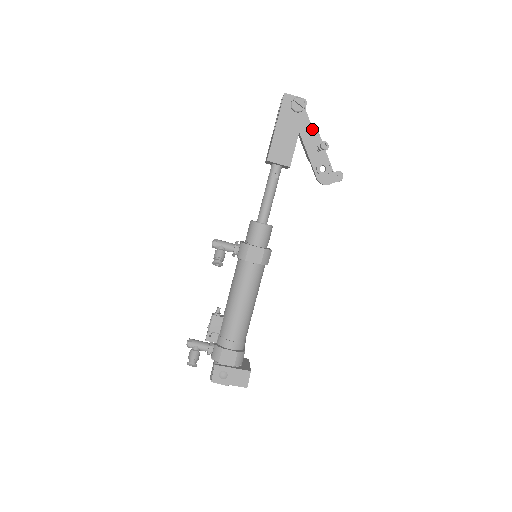
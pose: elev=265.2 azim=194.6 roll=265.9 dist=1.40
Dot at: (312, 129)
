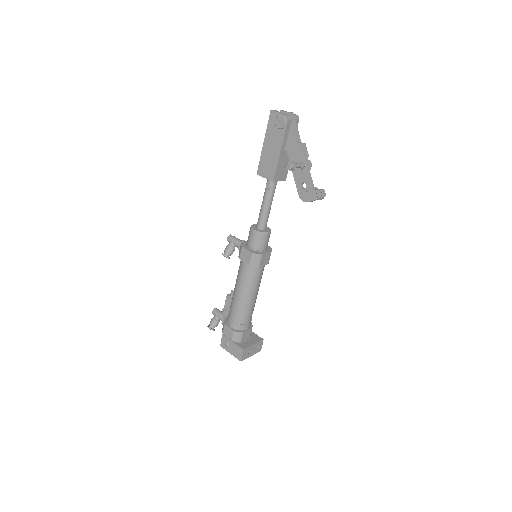
Dot at: (296, 145)
